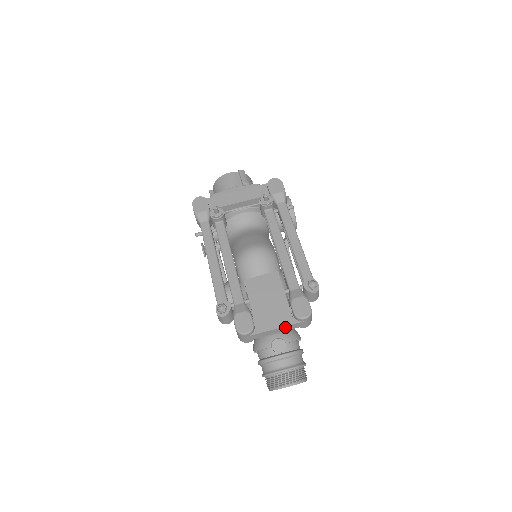
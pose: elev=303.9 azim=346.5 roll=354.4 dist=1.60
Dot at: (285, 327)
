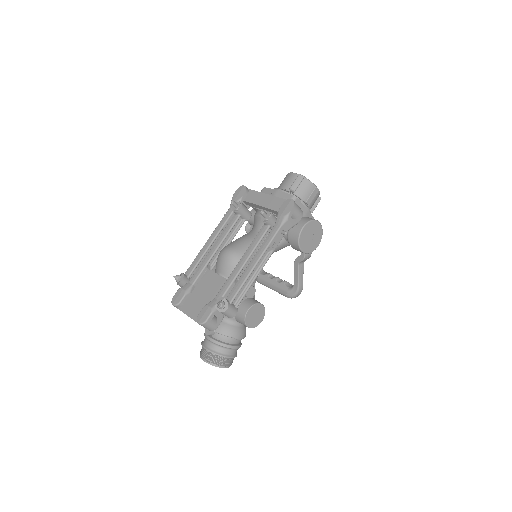
Dot at: (193, 319)
